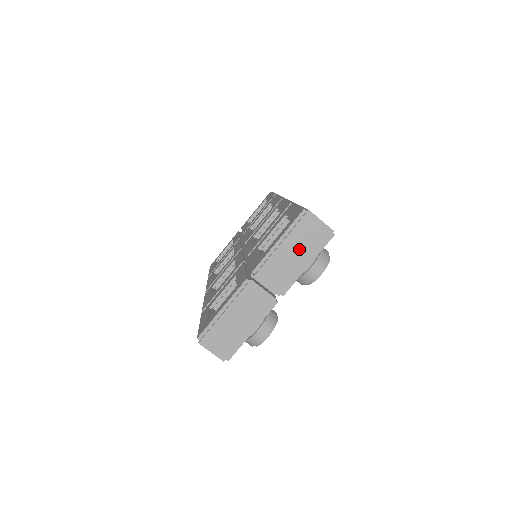
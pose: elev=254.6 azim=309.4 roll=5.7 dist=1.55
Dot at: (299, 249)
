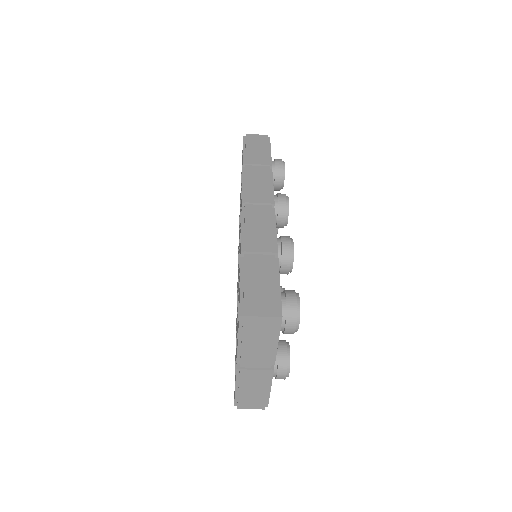
Dot at: (260, 340)
